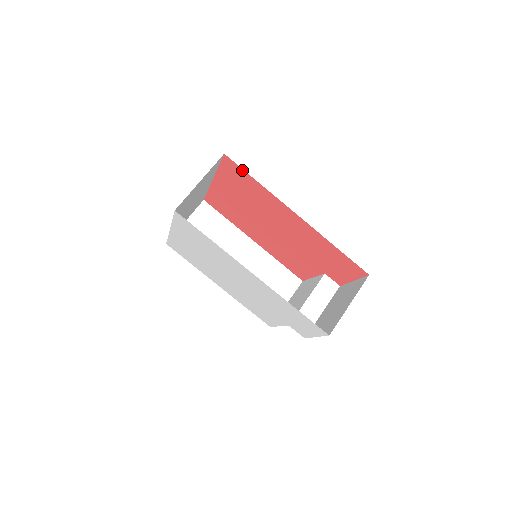
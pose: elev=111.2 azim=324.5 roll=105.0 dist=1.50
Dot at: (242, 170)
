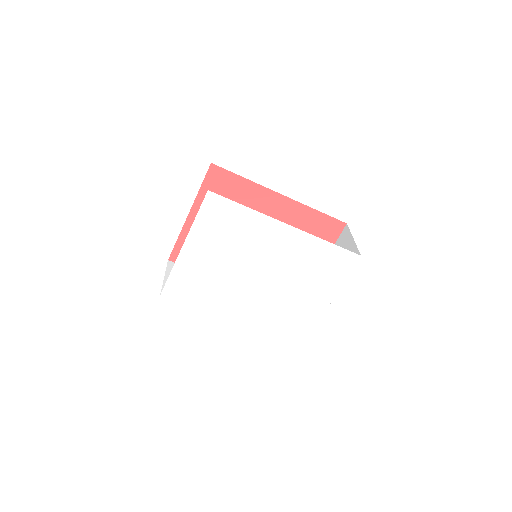
Dot at: (228, 173)
